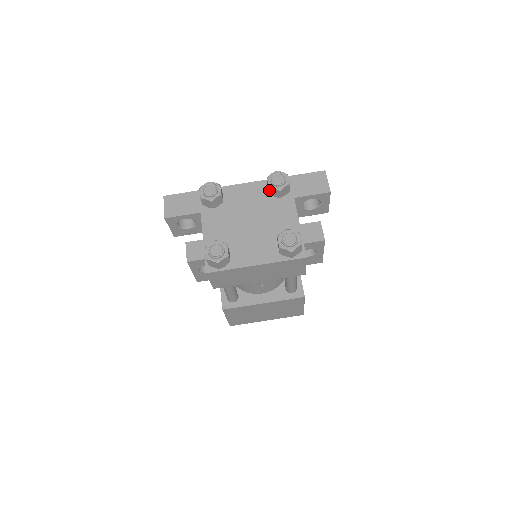
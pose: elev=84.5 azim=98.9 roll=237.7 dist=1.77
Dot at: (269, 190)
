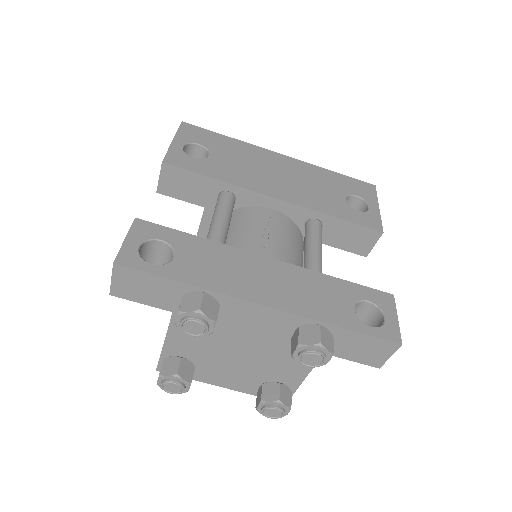
Dot at: (291, 349)
